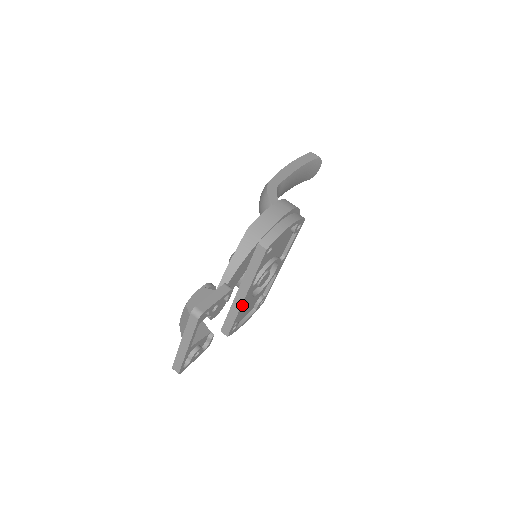
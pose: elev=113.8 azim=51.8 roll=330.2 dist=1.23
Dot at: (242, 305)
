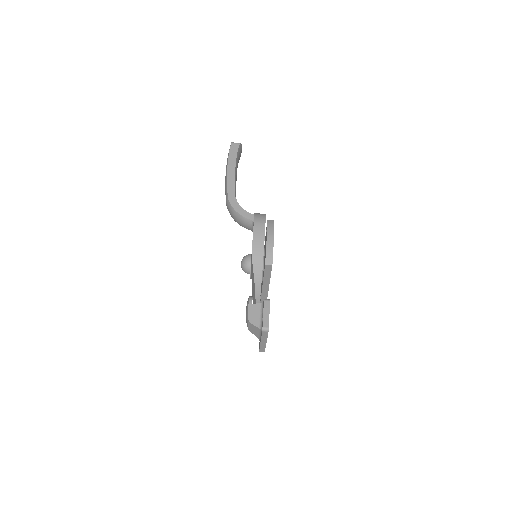
Dot at: (268, 290)
